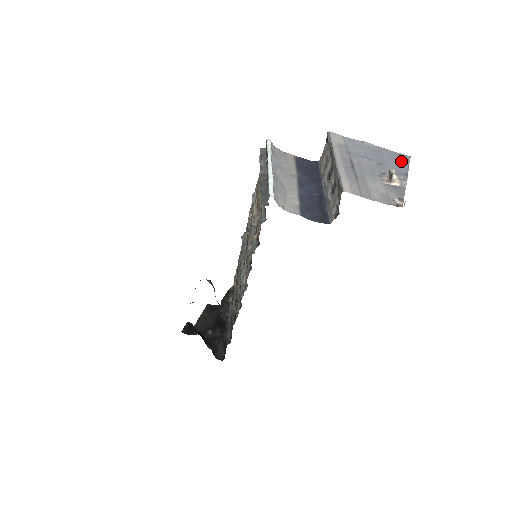
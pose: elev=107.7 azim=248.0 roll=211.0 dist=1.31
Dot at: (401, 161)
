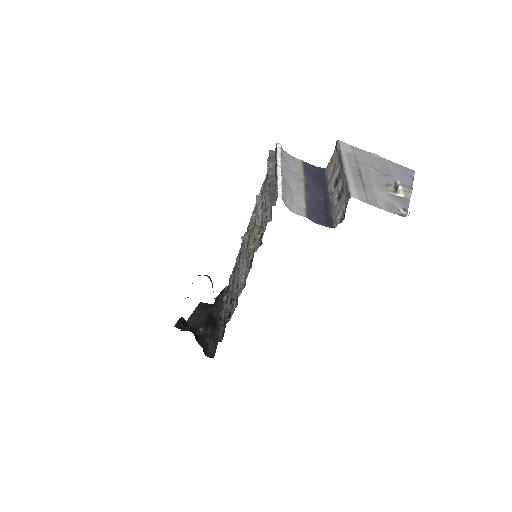
Dot at: (406, 174)
